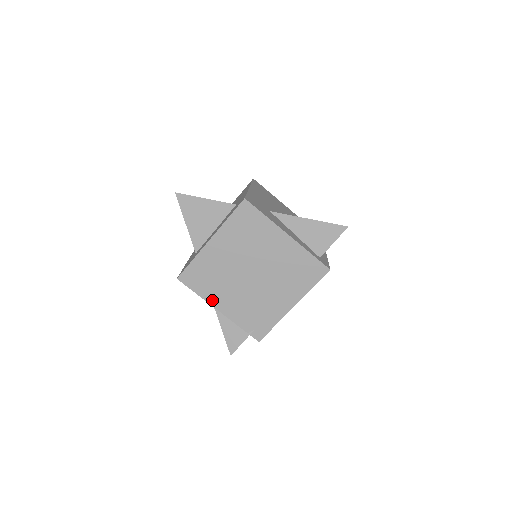
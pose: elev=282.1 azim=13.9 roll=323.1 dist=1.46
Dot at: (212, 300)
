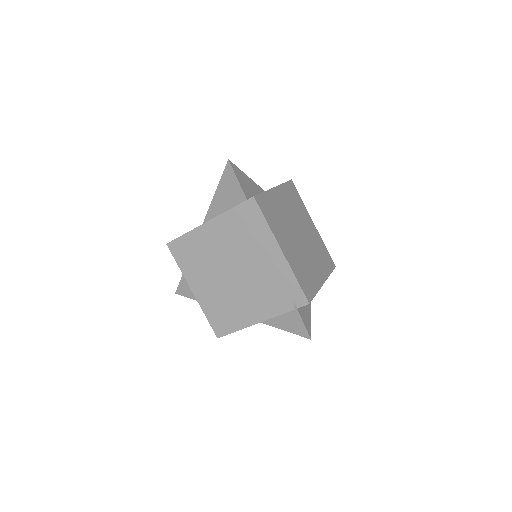
Dot at: (248, 322)
